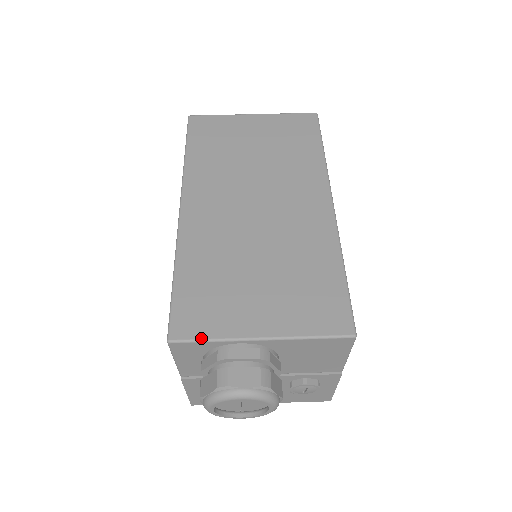
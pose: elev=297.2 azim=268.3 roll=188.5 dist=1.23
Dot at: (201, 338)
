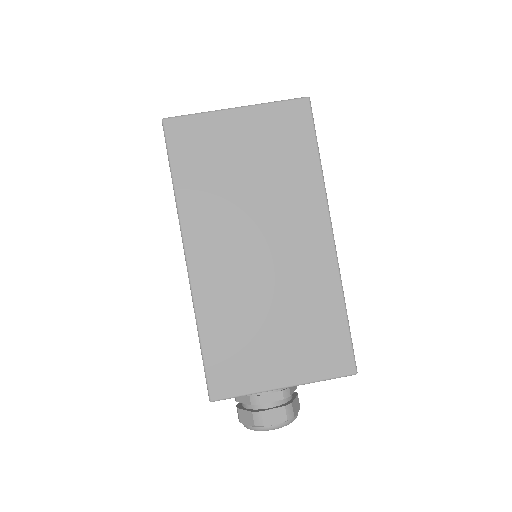
Dot at: (236, 395)
